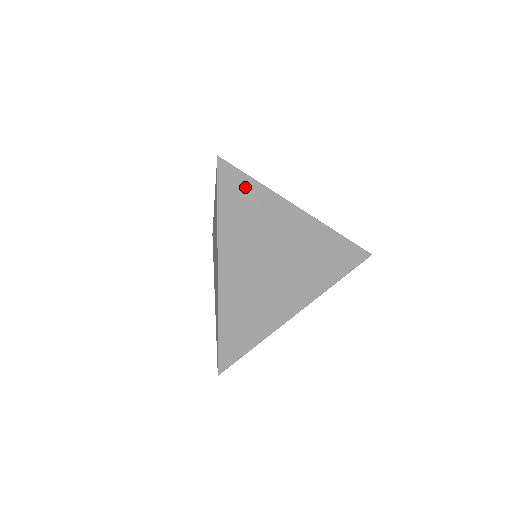
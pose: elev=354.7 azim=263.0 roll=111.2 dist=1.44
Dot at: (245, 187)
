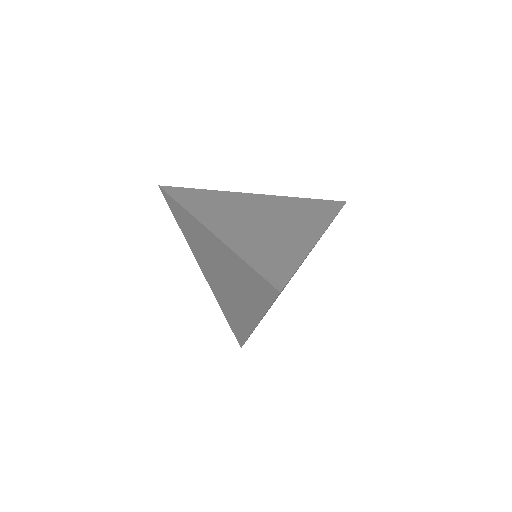
Dot at: occluded
